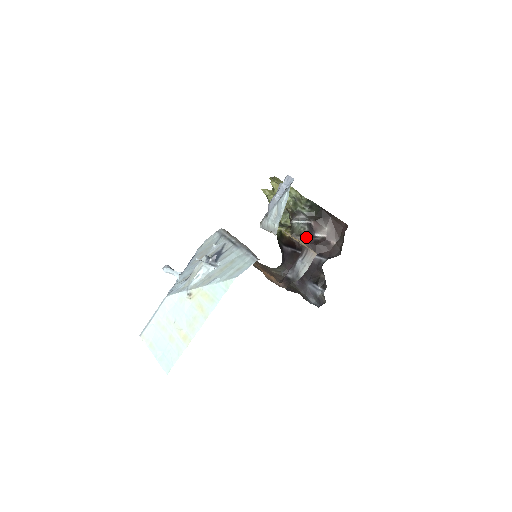
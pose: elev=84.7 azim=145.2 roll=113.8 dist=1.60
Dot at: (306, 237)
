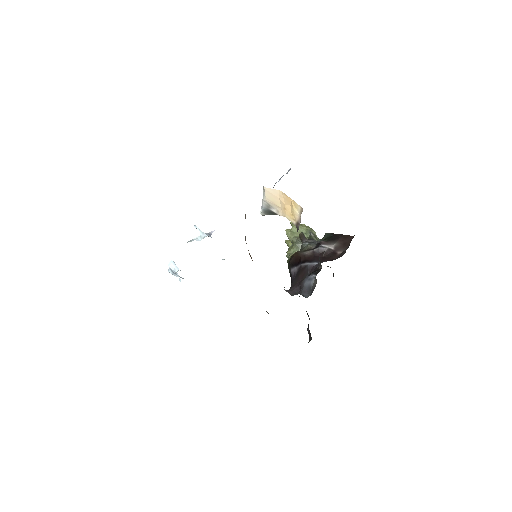
Dot at: (312, 250)
